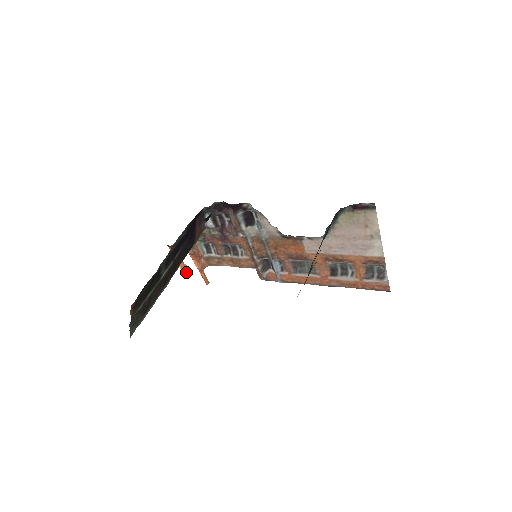
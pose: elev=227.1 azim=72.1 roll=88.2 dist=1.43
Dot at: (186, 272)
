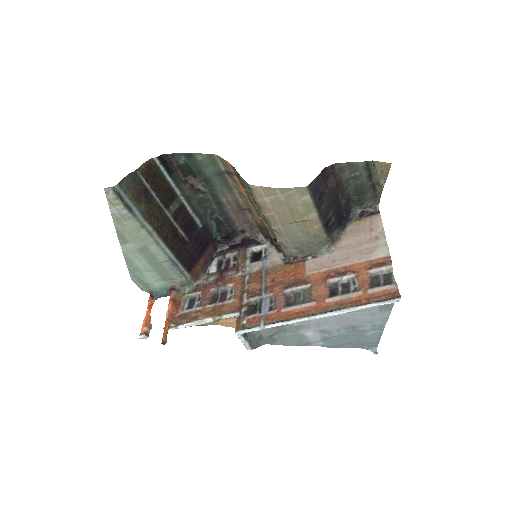
Dot at: (145, 331)
